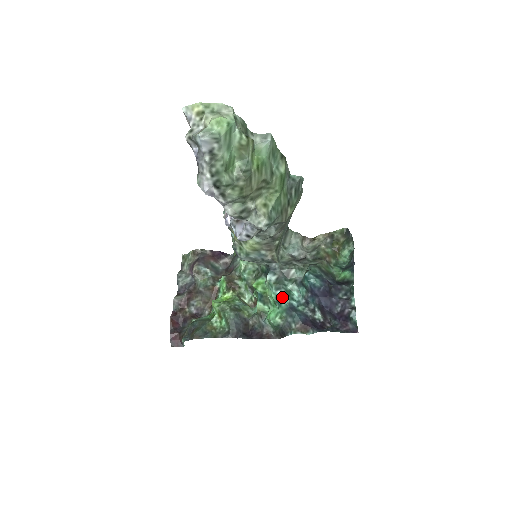
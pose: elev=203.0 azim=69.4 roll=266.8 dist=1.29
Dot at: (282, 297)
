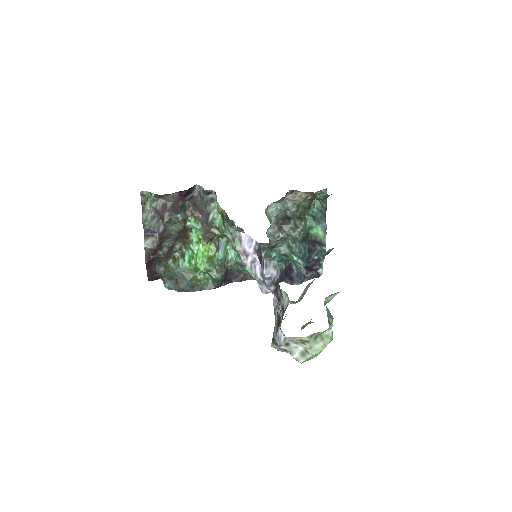
Dot at: occluded
